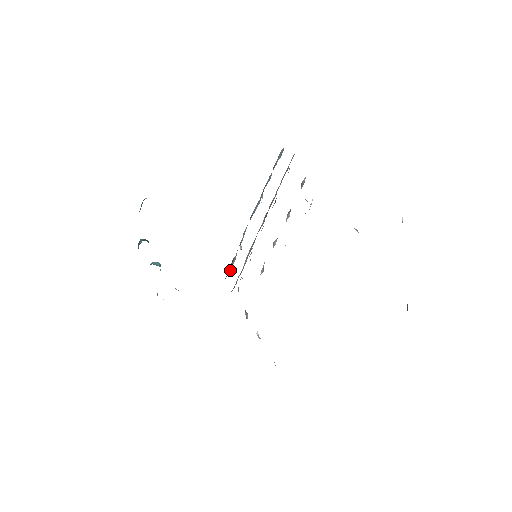
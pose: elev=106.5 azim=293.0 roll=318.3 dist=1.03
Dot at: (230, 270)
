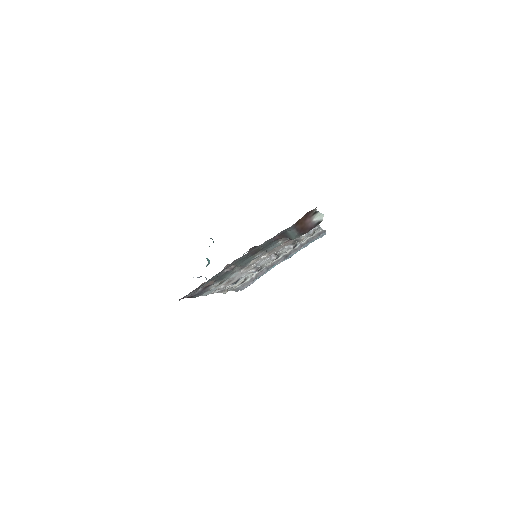
Dot at: occluded
